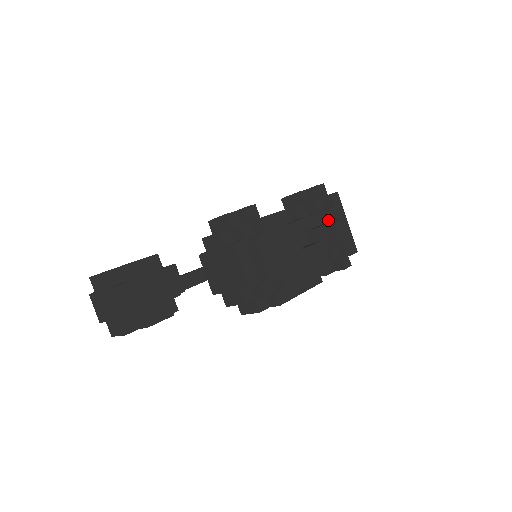
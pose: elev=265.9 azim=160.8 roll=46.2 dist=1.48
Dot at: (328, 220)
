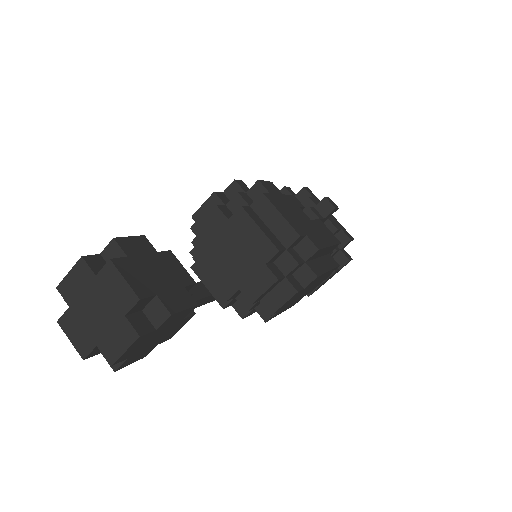
Dot at: occluded
